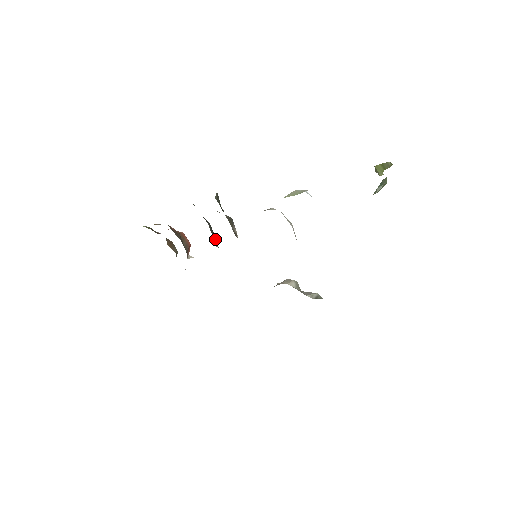
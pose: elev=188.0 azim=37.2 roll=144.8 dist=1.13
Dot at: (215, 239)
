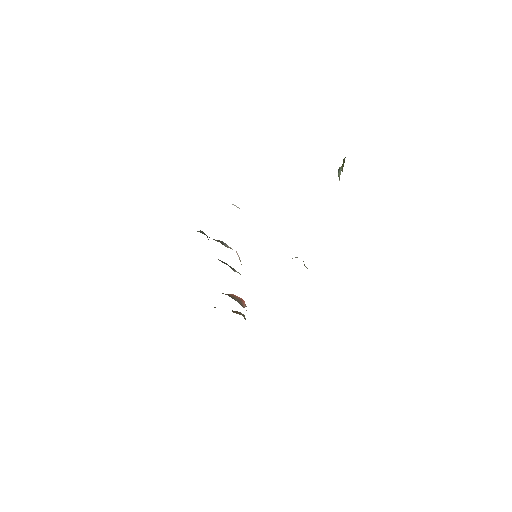
Dot at: (231, 268)
